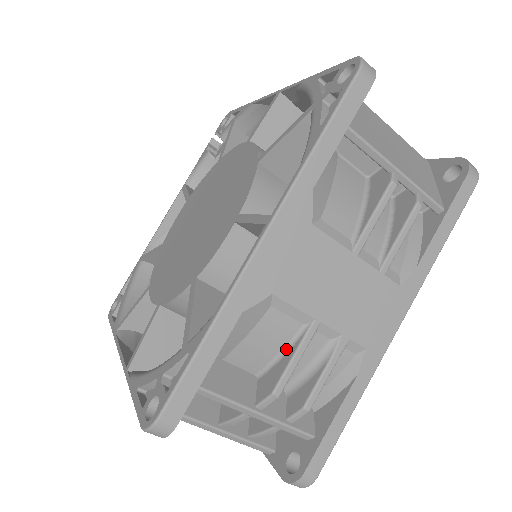
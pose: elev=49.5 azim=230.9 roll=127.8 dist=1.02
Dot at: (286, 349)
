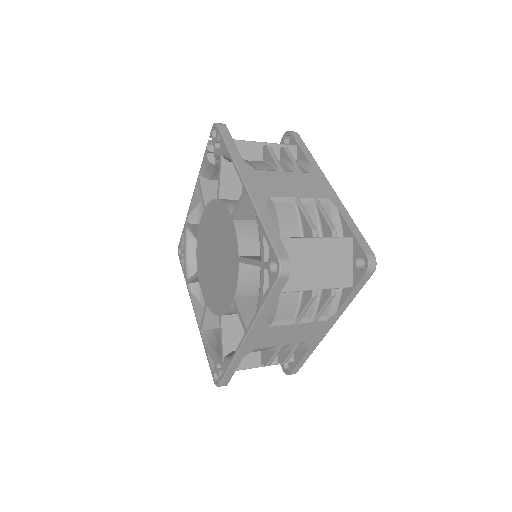
Dot at: (270, 350)
